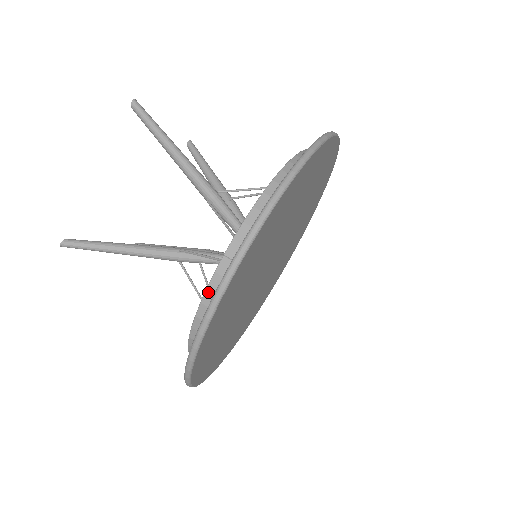
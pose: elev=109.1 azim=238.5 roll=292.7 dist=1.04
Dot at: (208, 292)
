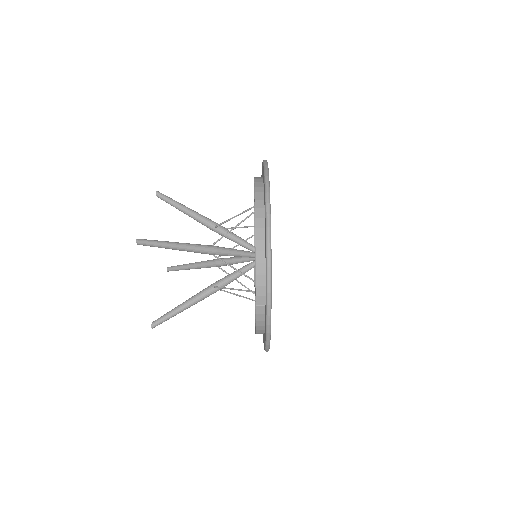
Dot at: (257, 322)
